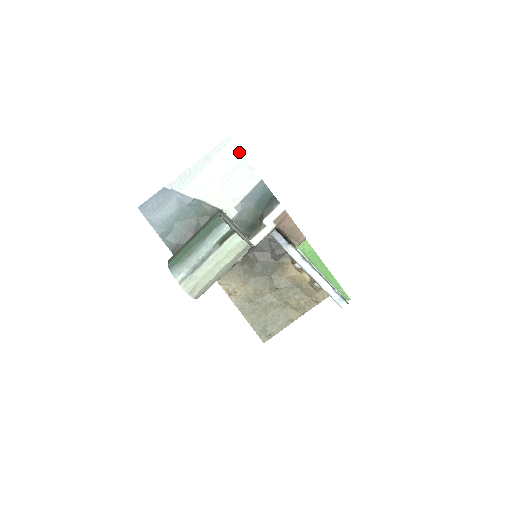
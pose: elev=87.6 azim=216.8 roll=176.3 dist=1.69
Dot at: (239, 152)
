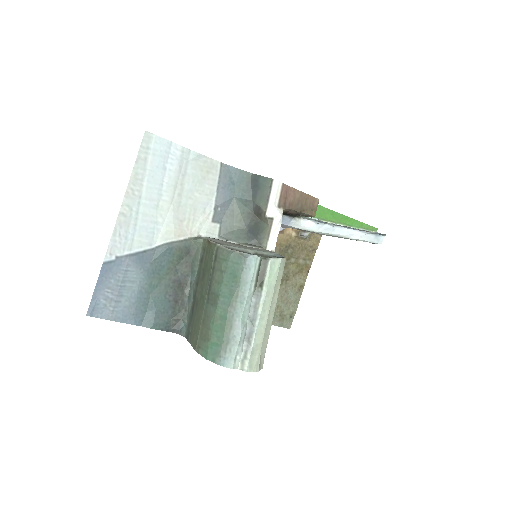
Dot at: (172, 145)
